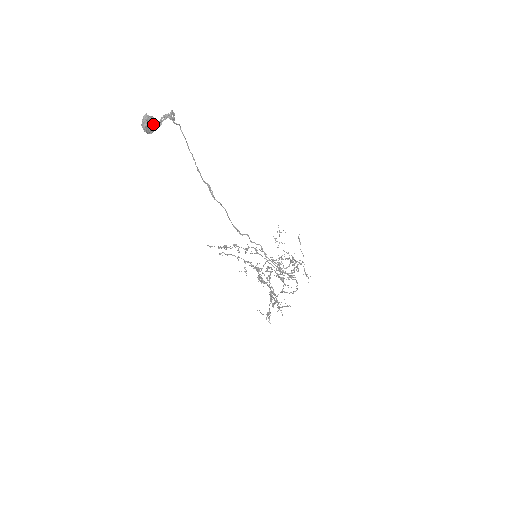
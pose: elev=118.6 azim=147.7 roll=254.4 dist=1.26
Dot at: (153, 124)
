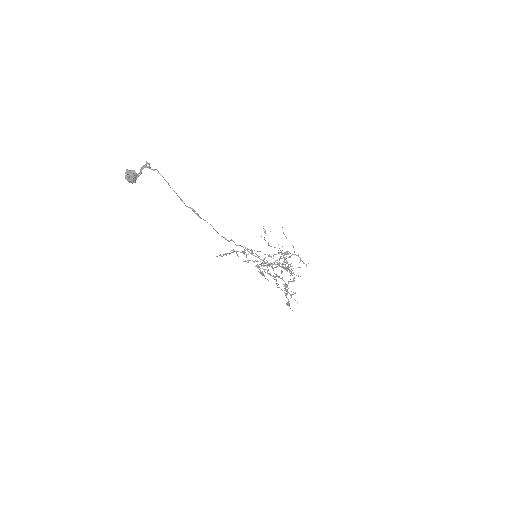
Dot at: (133, 175)
